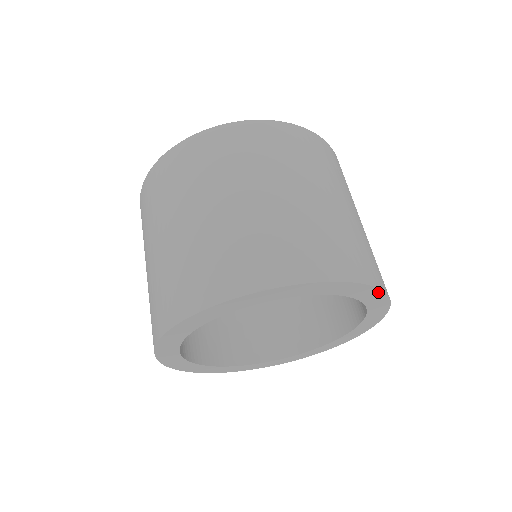
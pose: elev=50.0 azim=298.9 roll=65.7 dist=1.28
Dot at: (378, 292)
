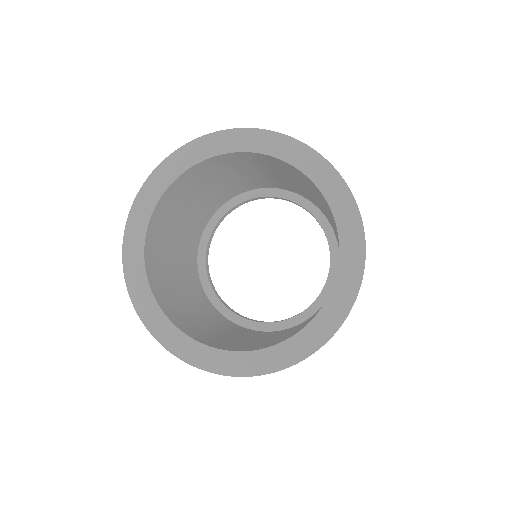
Dot at: (297, 145)
